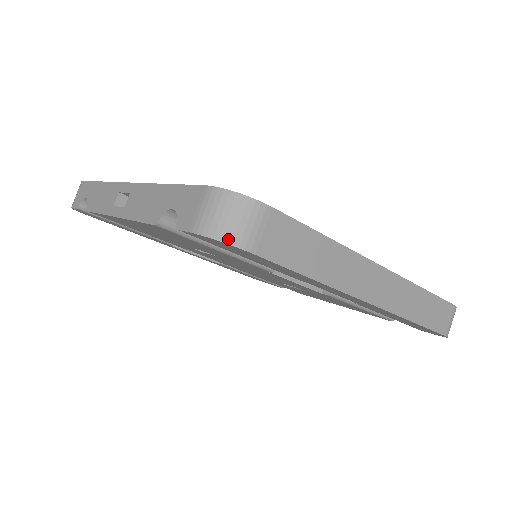
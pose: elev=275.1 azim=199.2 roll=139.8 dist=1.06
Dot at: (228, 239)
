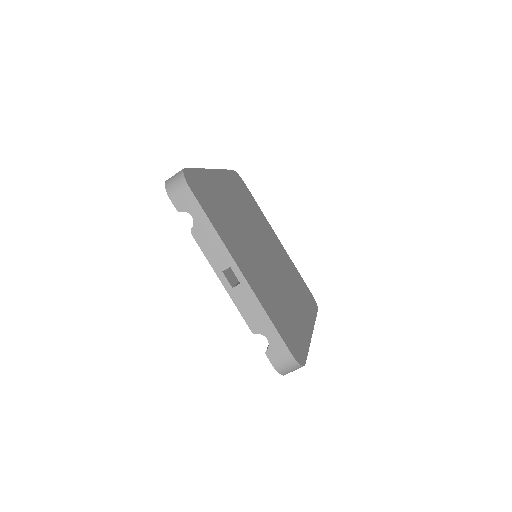
Dot at: (284, 374)
